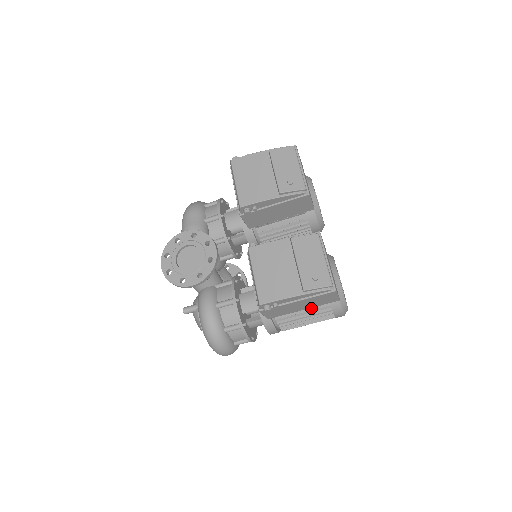
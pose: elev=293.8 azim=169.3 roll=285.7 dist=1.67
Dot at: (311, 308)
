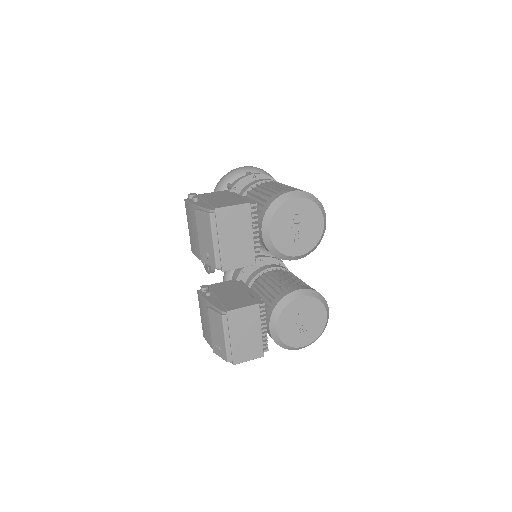
Dot at: occluded
